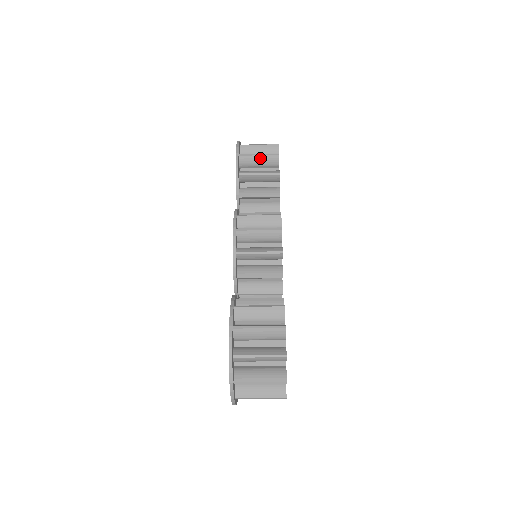
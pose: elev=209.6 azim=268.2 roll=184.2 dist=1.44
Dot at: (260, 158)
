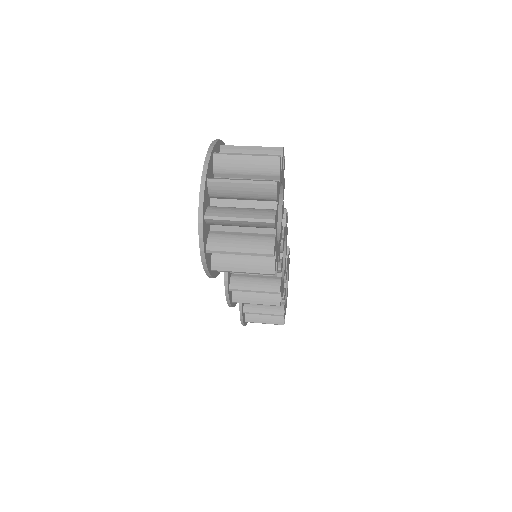
Dot at: (245, 270)
